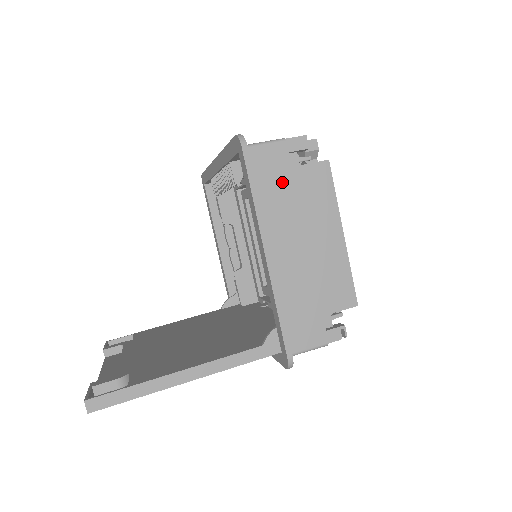
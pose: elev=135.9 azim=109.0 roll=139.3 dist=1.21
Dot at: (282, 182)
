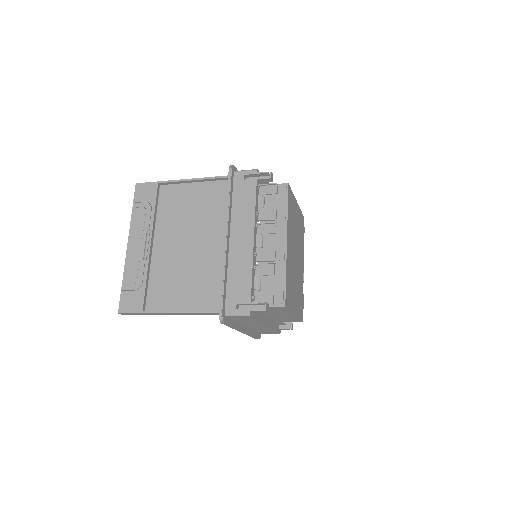
Dot at: occluded
